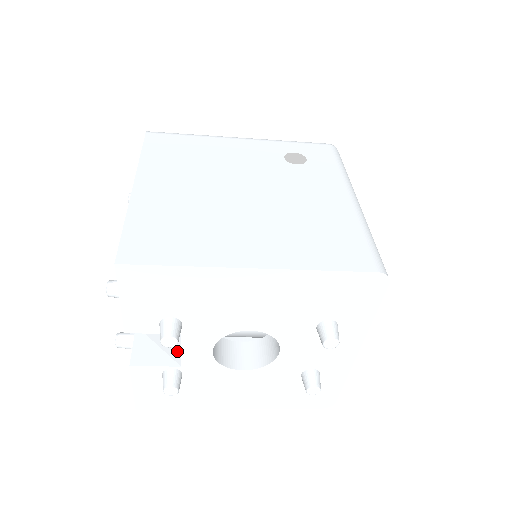
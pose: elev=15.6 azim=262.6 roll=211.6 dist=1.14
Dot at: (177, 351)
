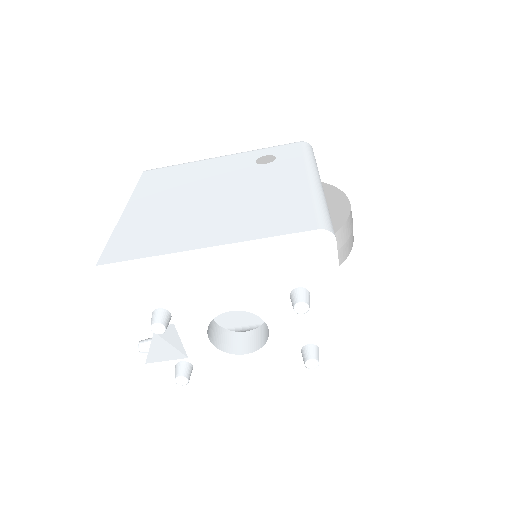
Dot at: (180, 343)
